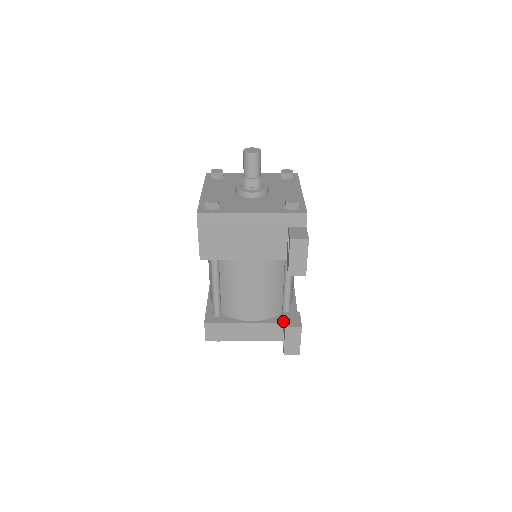
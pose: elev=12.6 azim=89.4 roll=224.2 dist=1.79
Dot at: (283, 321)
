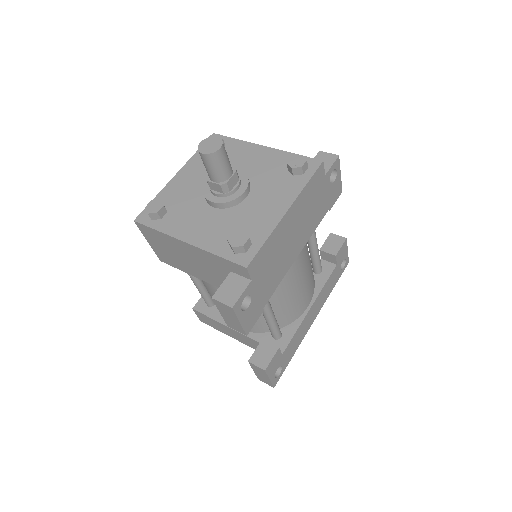
Dot at: occluded
